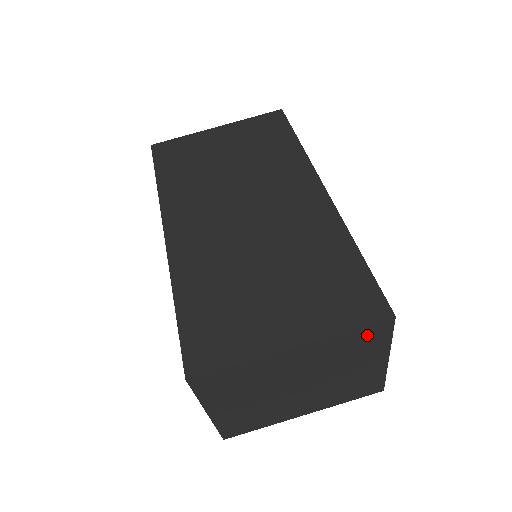
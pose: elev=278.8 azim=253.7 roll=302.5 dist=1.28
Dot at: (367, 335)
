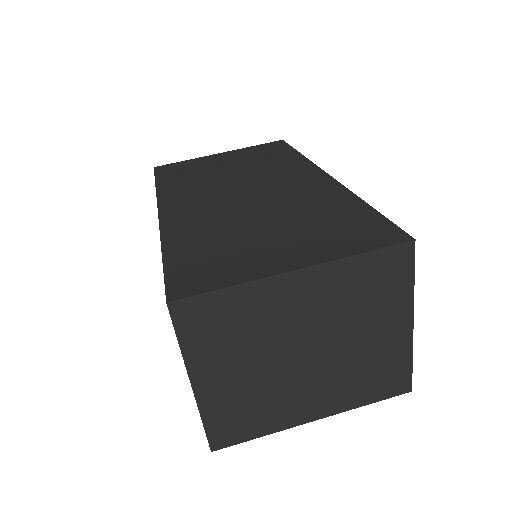
Dot at: (384, 268)
